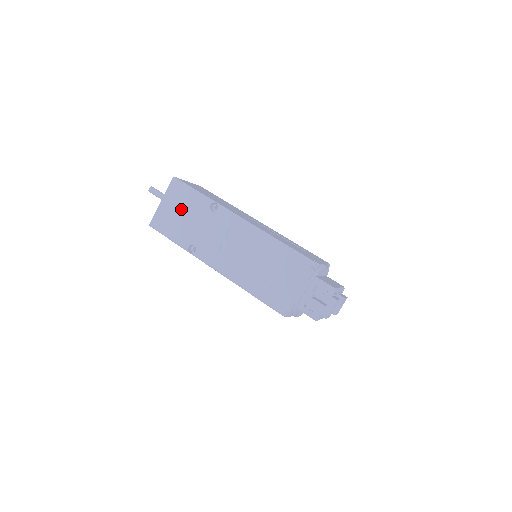
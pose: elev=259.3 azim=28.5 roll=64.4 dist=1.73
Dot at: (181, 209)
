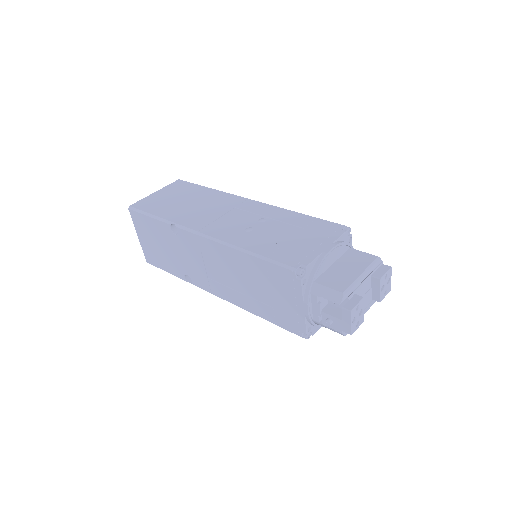
Dot at: (155, 240)
